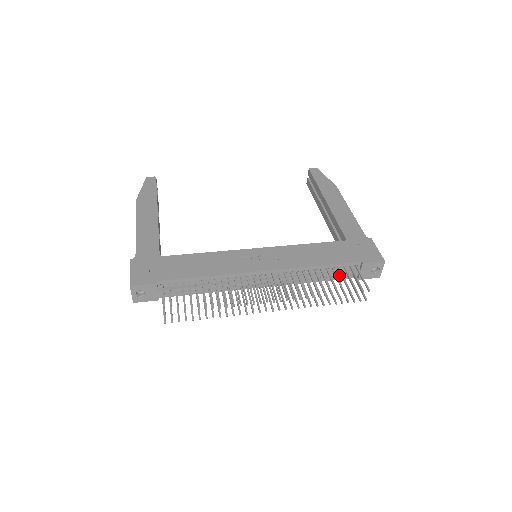
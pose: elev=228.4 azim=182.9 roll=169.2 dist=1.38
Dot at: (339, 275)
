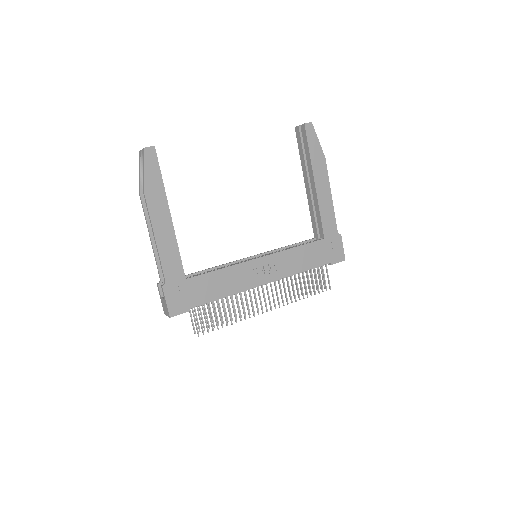
Dot at: occluded
